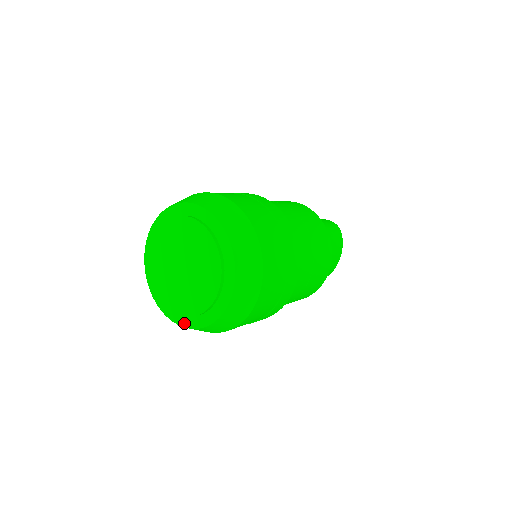
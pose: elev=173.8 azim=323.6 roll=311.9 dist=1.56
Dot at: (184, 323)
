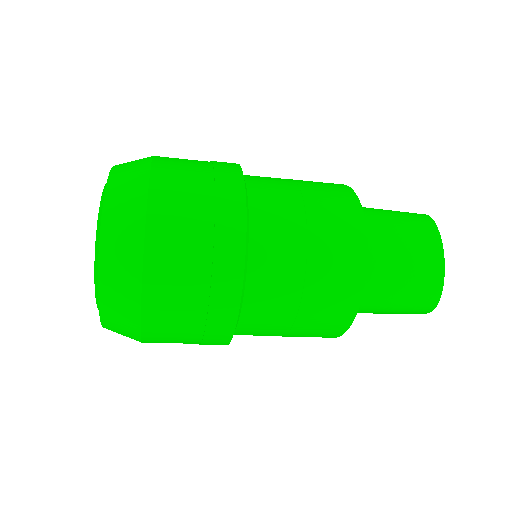
Dot at: occluded
